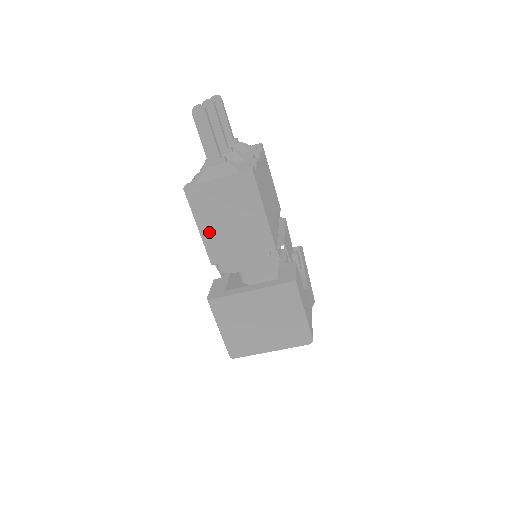
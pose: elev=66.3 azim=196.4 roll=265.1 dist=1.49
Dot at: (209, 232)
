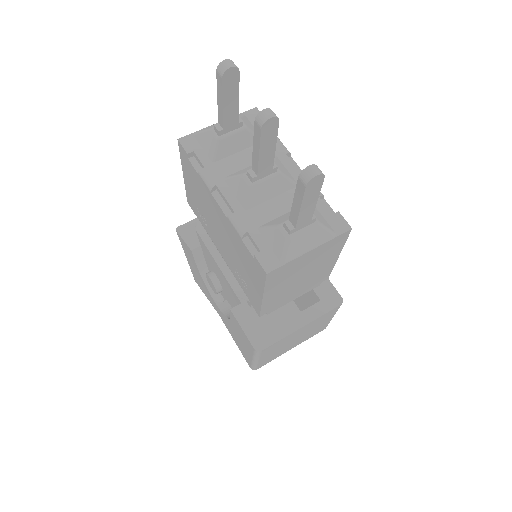
Dot at: (273, 295)
